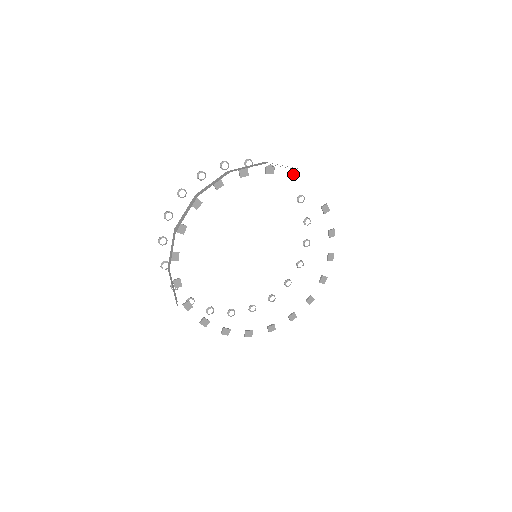
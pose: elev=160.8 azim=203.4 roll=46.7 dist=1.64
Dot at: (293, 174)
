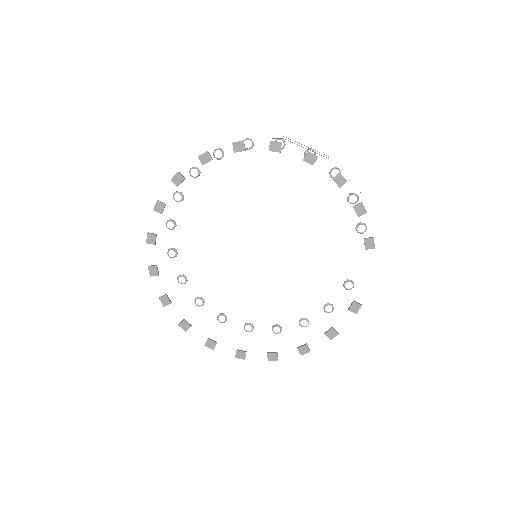
Dot at: (372, 241)
